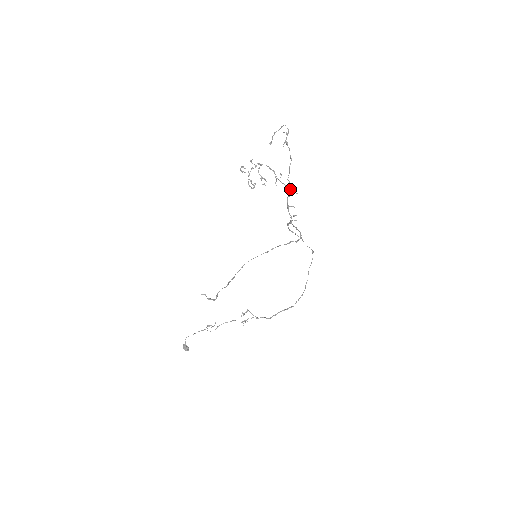
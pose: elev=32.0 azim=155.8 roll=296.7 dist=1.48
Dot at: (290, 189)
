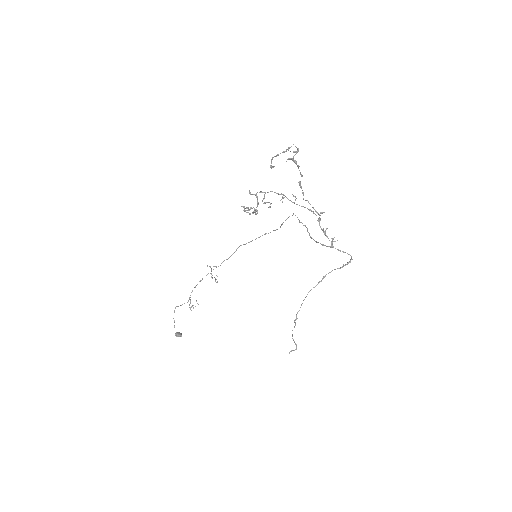
Dot at: (317, 213)
